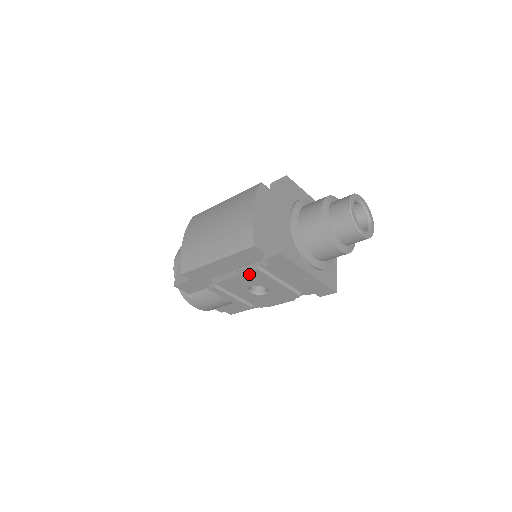
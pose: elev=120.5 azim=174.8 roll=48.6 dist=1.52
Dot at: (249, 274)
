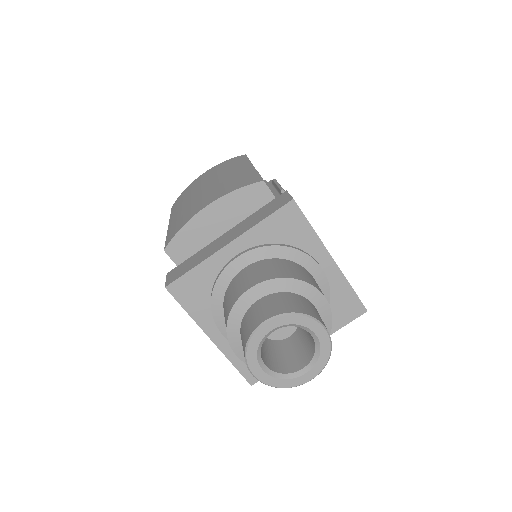
Dot at: occluded
